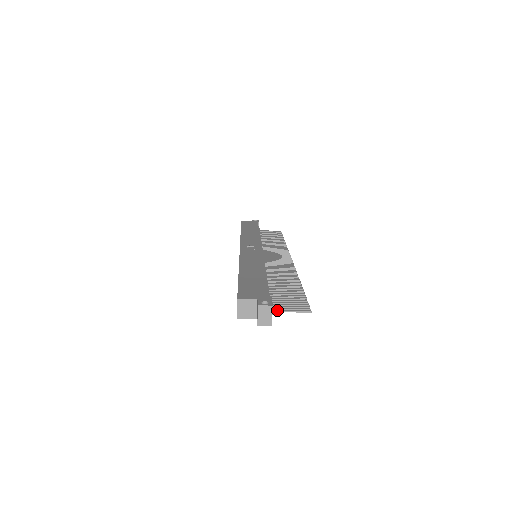
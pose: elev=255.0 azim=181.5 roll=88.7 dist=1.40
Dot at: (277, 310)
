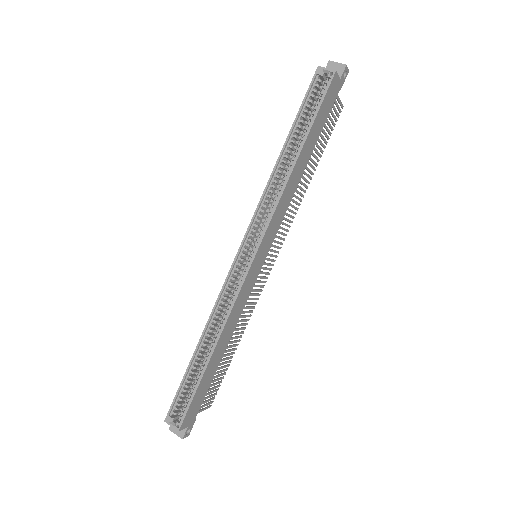
Dot at: occluded
